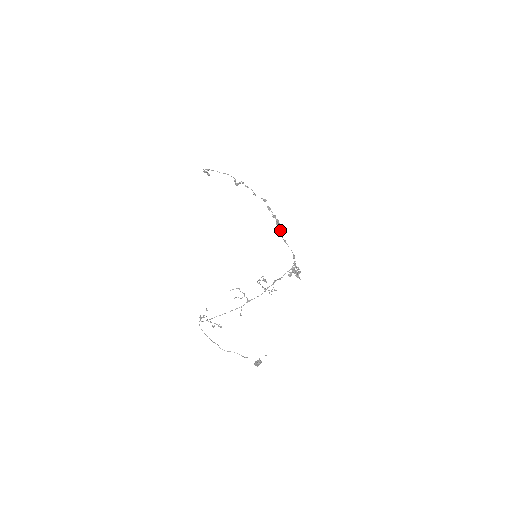
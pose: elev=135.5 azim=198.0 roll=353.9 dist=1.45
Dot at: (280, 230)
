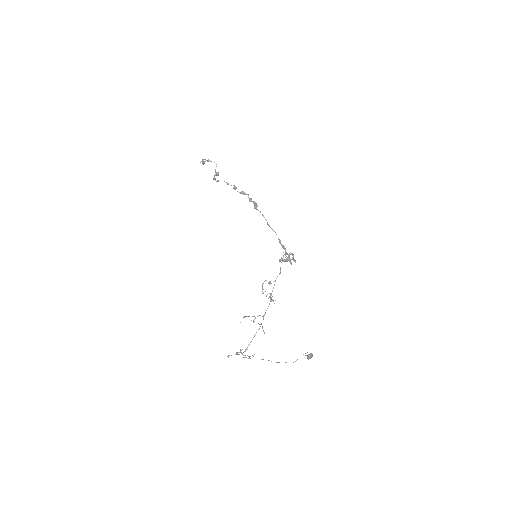
Dot at: occluded
